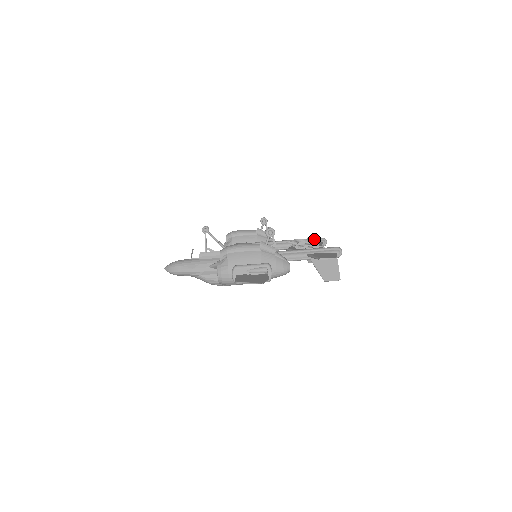
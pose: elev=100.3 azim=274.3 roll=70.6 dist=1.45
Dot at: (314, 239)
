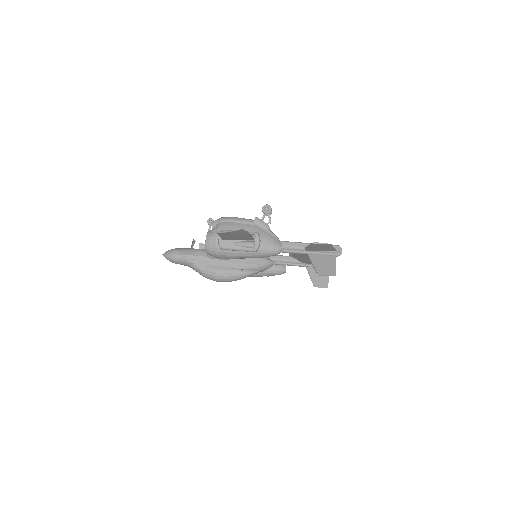
Dot at: occluded
